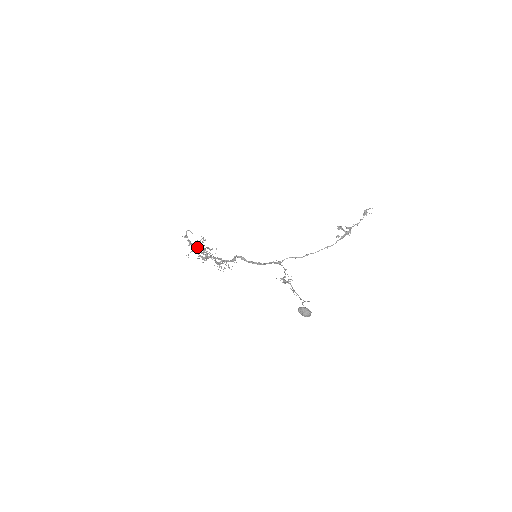
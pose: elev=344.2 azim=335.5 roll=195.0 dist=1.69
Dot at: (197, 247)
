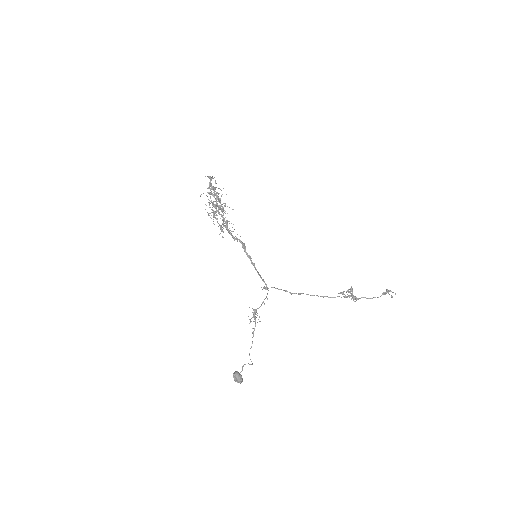
Dot at: (215, 193)
